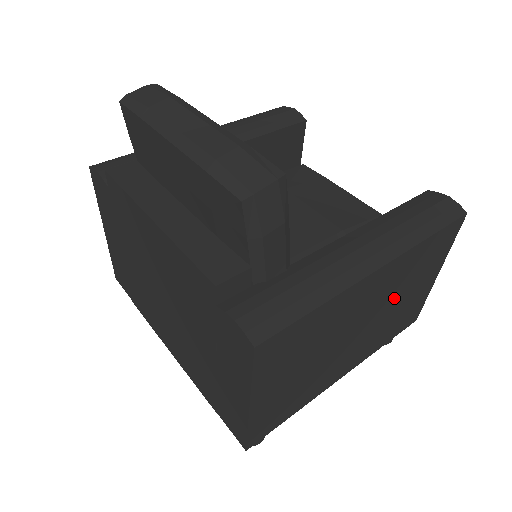
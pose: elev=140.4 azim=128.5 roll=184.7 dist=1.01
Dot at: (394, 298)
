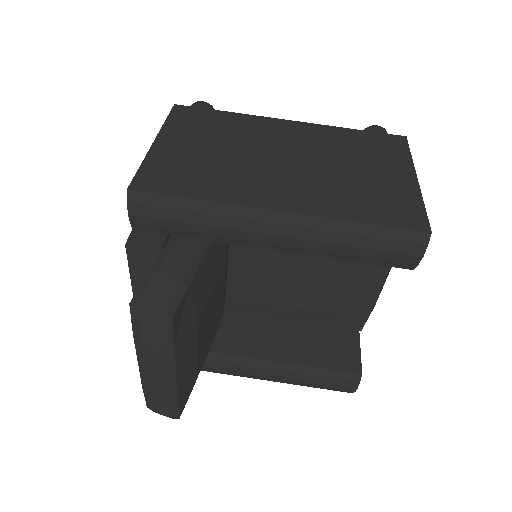
Dot at: occluded
